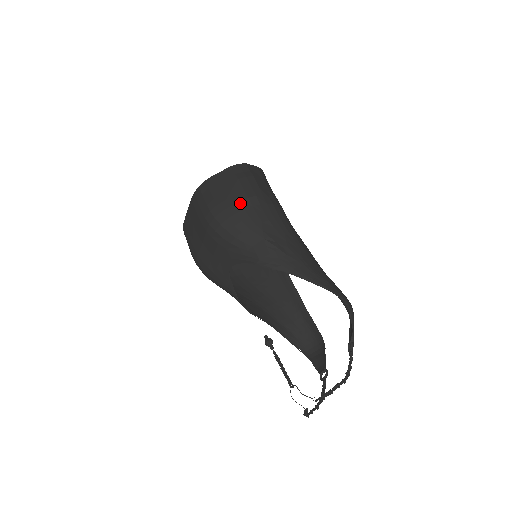
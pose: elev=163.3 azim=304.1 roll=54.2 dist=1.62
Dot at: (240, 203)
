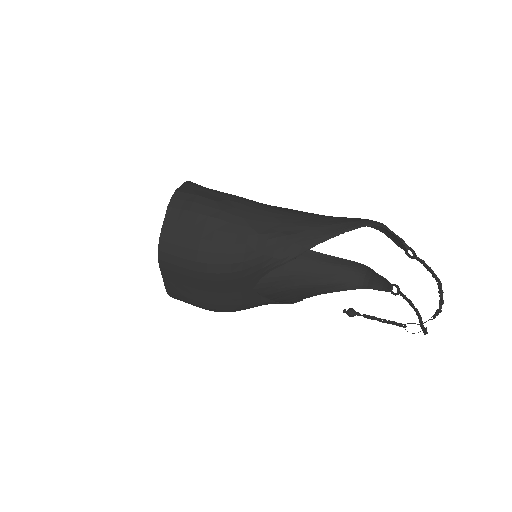
Dot at: (216, 230)
